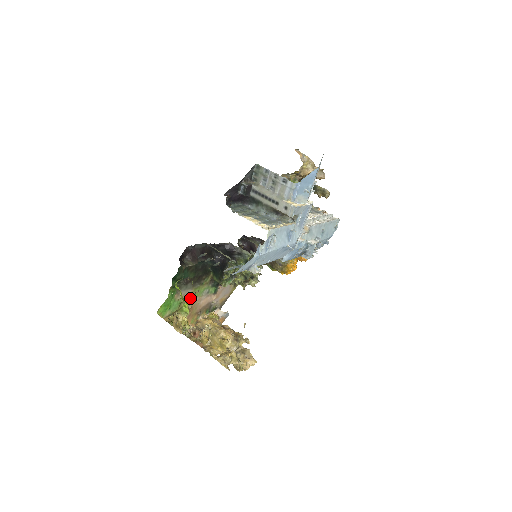
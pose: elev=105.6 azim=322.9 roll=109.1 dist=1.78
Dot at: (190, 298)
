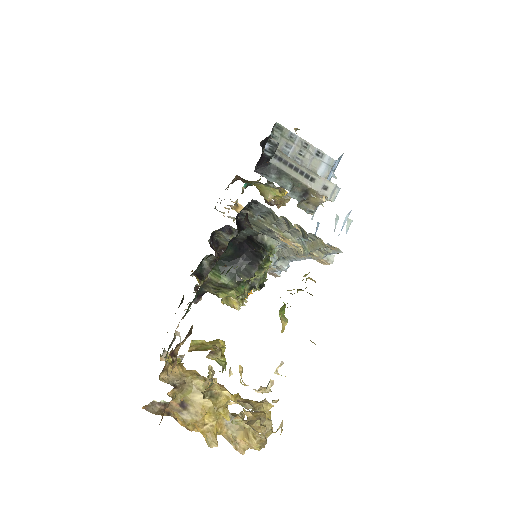
Dot at: occluded
